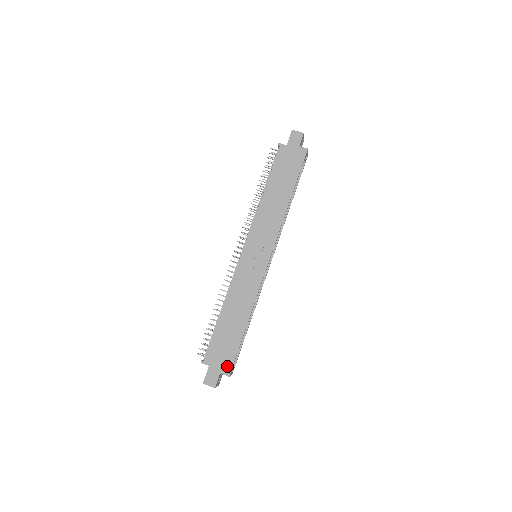
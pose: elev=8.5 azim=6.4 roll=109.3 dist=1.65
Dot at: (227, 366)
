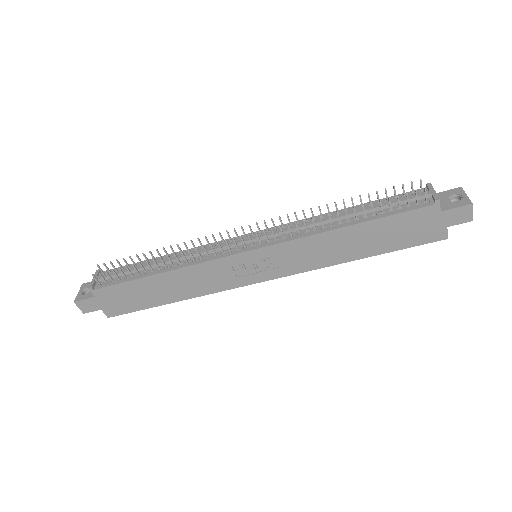
Dot at: (115, 311)
